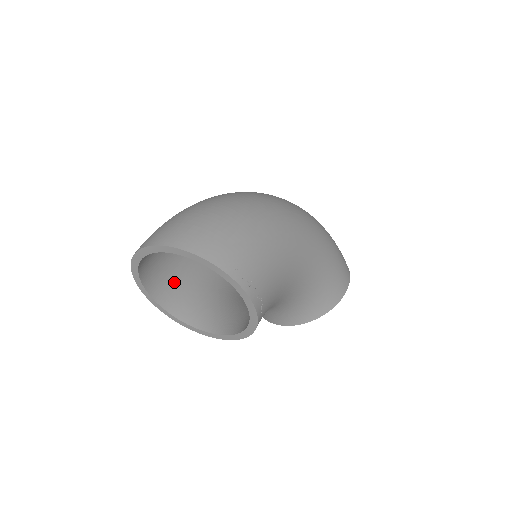
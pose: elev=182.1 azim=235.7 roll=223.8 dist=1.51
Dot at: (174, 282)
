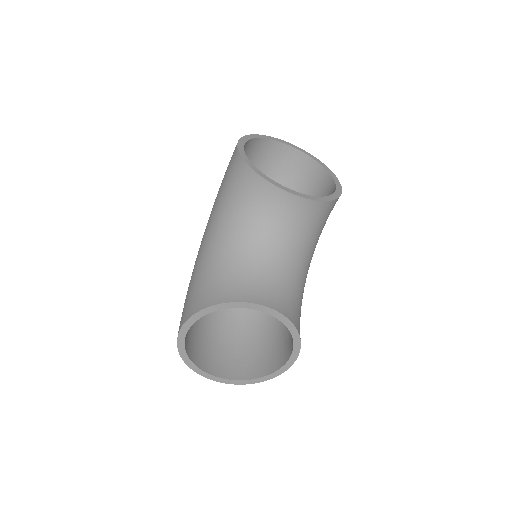
Dot at: occluded
